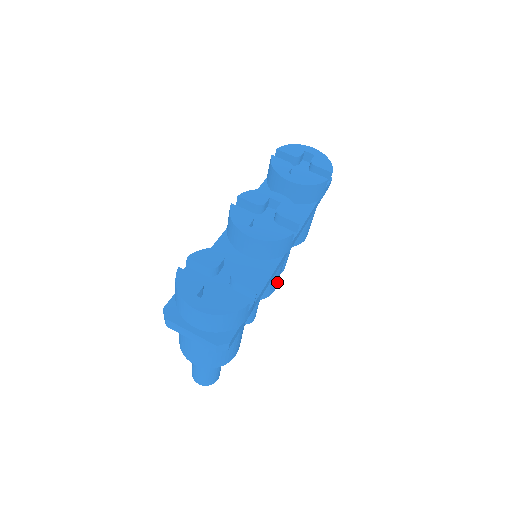
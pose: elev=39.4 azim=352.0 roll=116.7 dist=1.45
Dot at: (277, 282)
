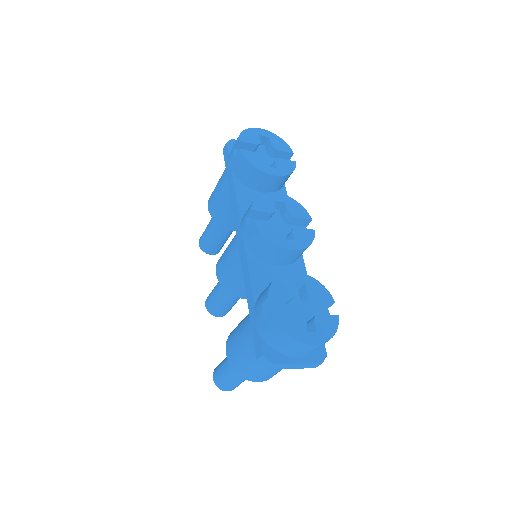
Dot at: occluded
